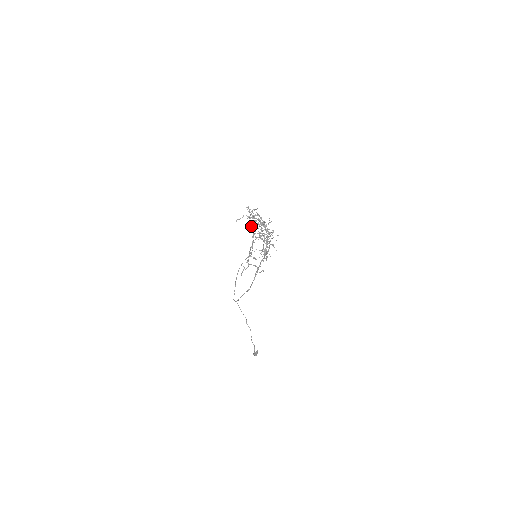
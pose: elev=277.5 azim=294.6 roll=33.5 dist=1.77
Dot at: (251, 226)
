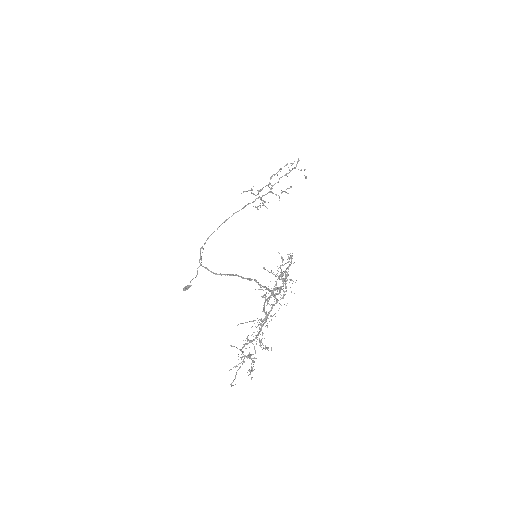
Dot at: occluded
